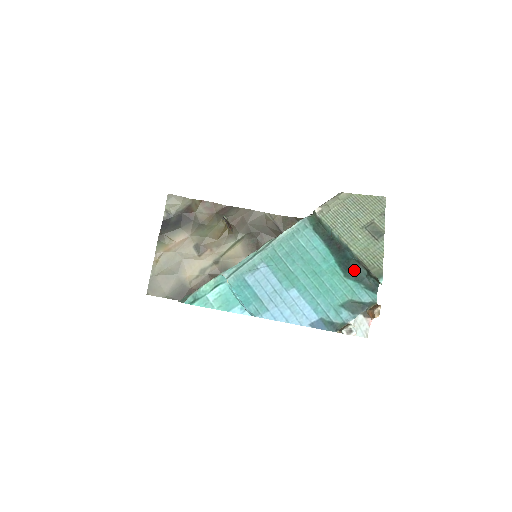
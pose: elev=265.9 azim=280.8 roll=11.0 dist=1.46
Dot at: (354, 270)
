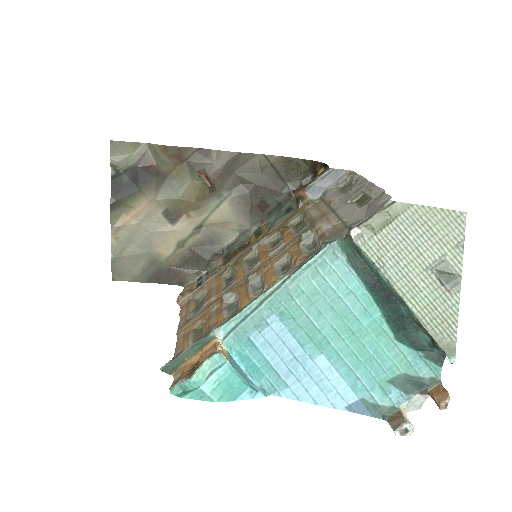
Dot at: (410, 333)
